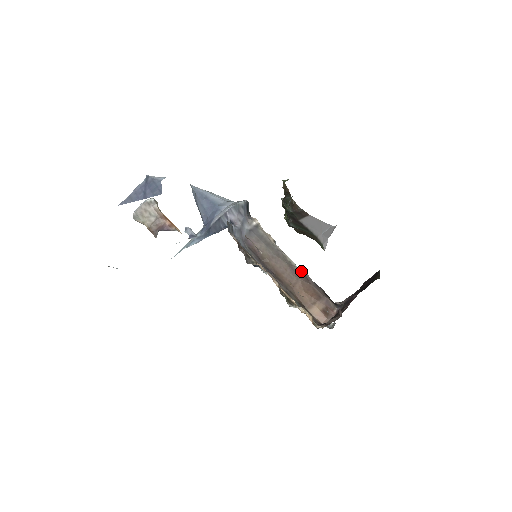
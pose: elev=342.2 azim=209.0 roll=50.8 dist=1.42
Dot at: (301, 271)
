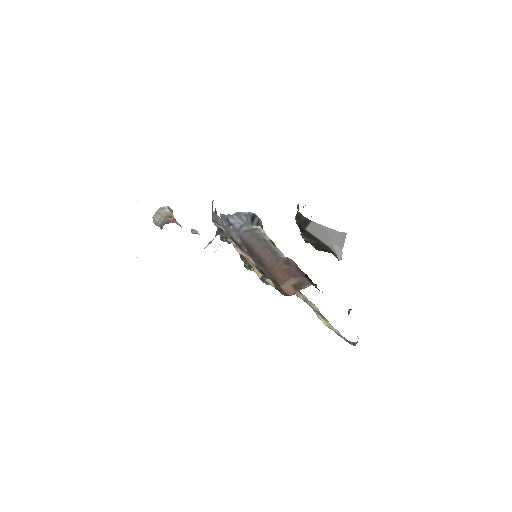
Dot at: (285, 258)
